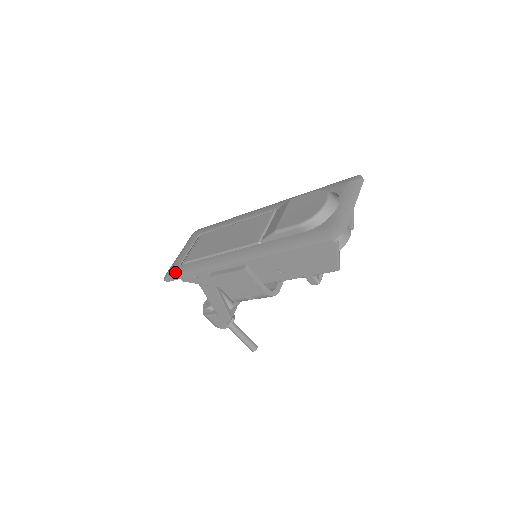
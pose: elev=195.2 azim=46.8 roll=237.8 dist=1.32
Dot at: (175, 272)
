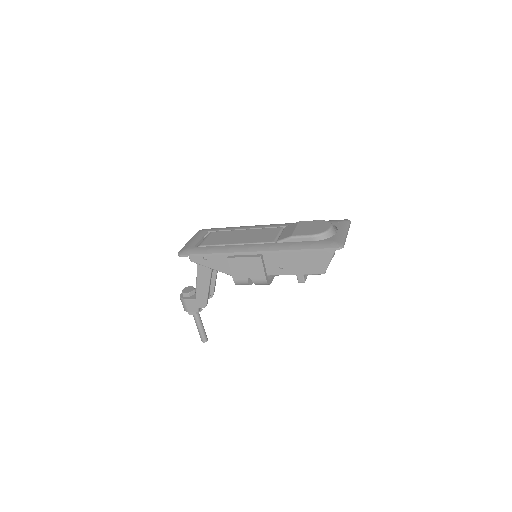
Dot at: (191, 250)
